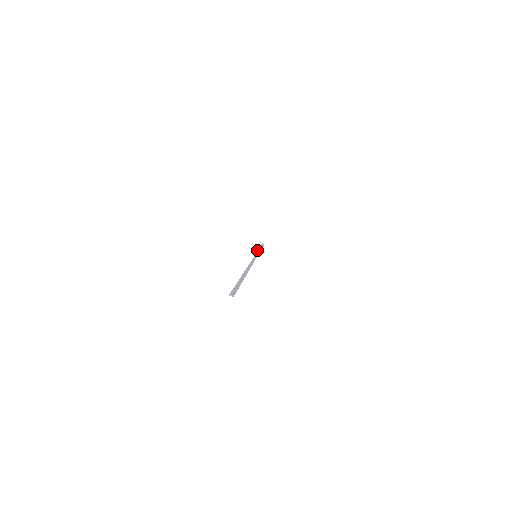
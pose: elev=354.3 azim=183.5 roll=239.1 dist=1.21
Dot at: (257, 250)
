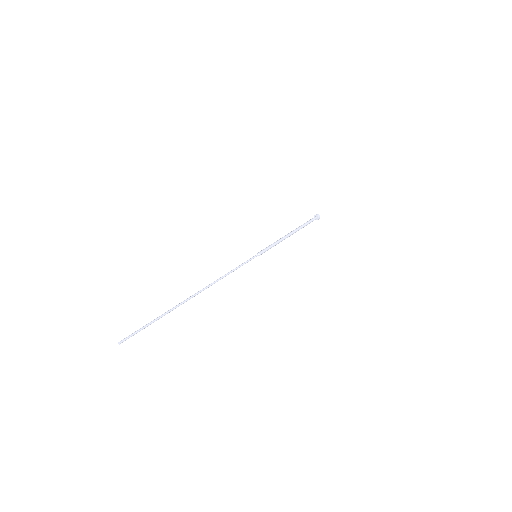
Dot at: (274, 243)
